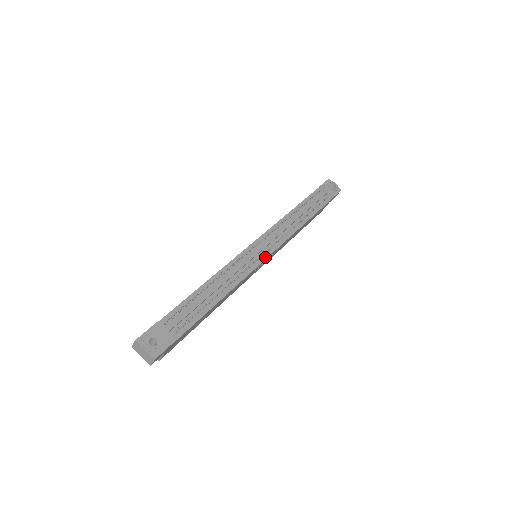
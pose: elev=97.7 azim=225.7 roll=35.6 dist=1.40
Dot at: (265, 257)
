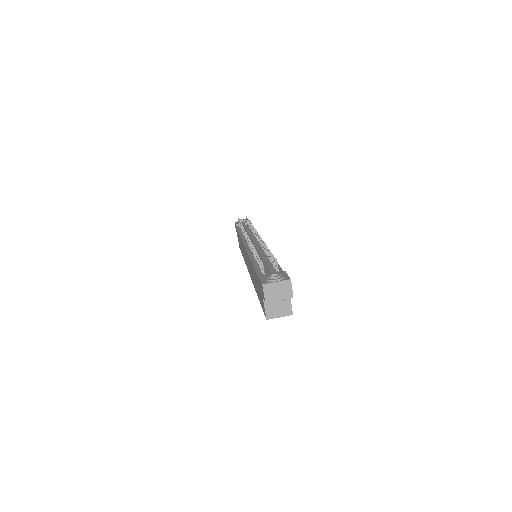
Dot at: occluded
